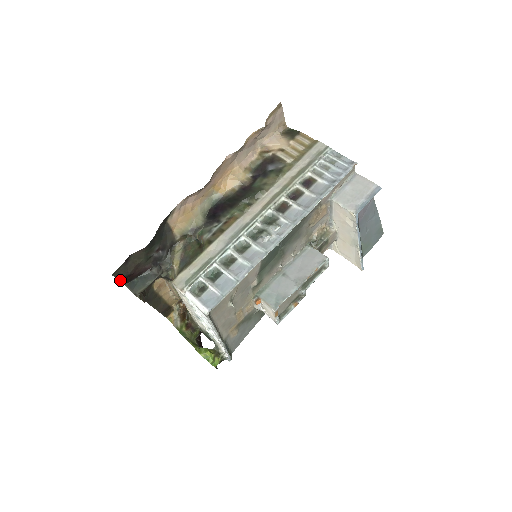
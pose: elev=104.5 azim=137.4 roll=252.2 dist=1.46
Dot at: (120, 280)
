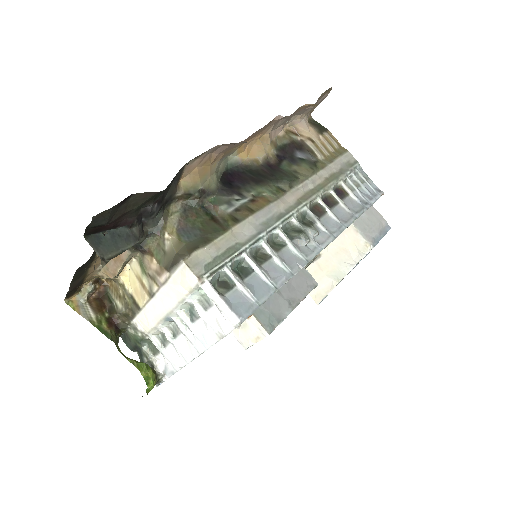
Dot at: (87, 227)
